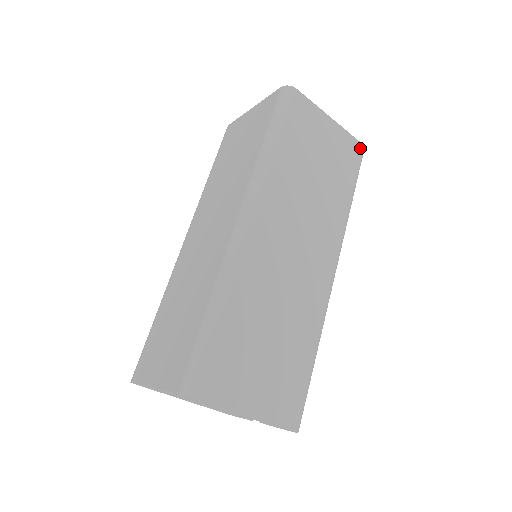
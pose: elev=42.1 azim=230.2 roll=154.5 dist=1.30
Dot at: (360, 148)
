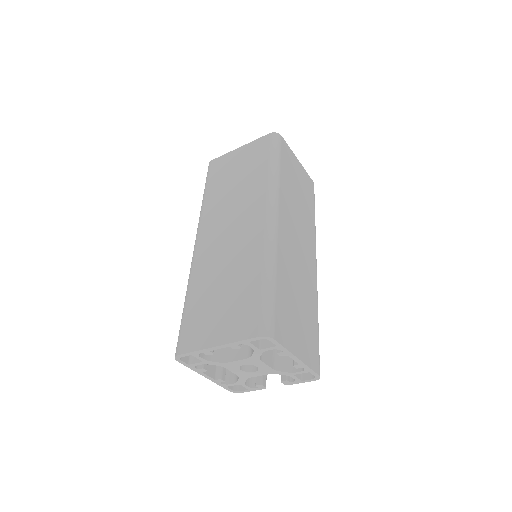
Dot at: (313, 184)
